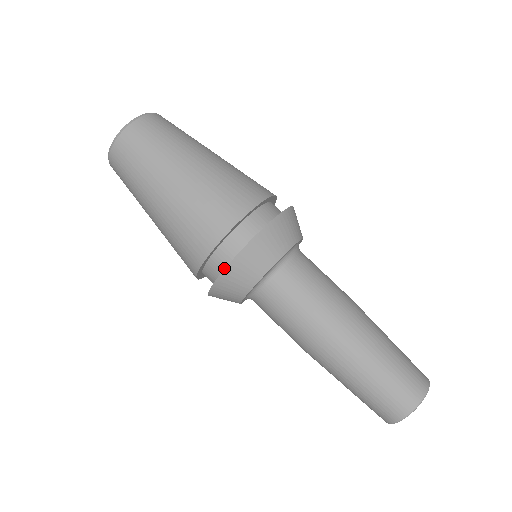
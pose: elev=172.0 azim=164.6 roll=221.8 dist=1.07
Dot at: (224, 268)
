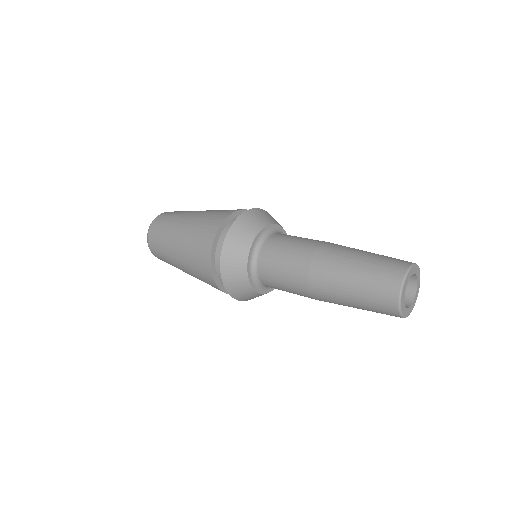
Dot at: occluded
